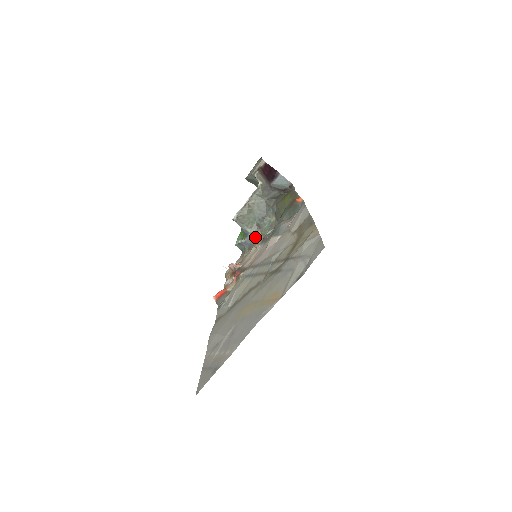
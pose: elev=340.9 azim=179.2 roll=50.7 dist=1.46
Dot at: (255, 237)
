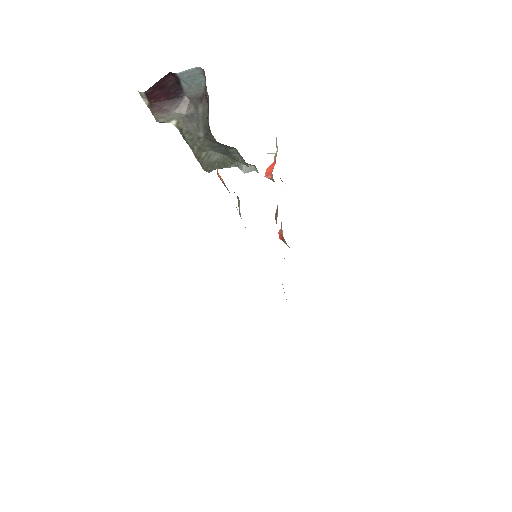
Dot at: (246, 172)
